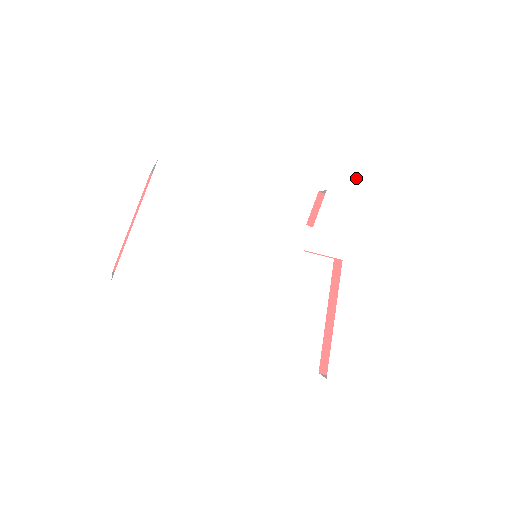
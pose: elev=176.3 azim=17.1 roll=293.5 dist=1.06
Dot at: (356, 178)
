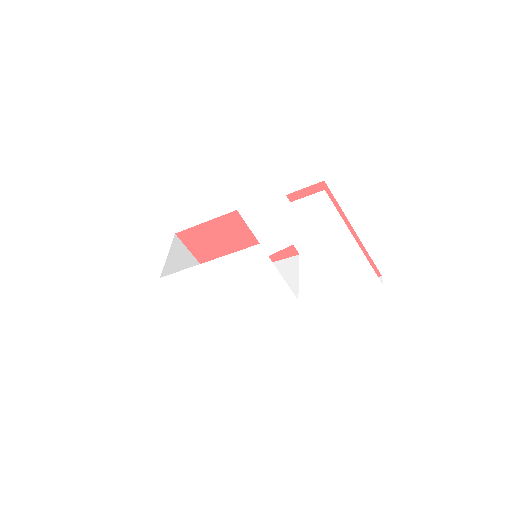
Dot at: (253, 200)
